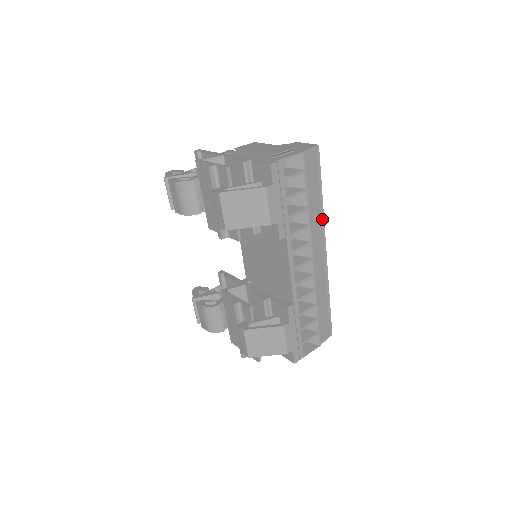
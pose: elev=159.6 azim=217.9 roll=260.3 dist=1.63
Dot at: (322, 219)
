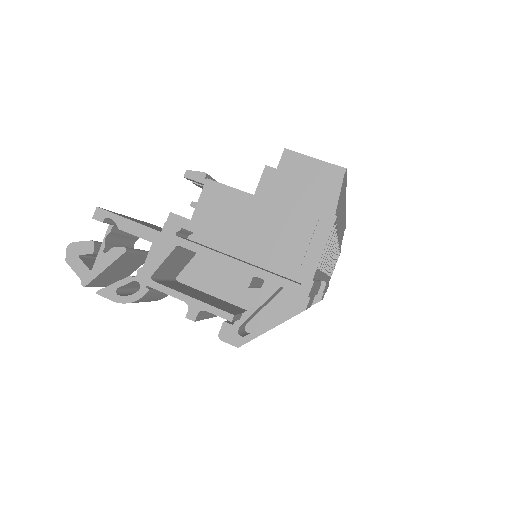
Dot at: (344, 202)
